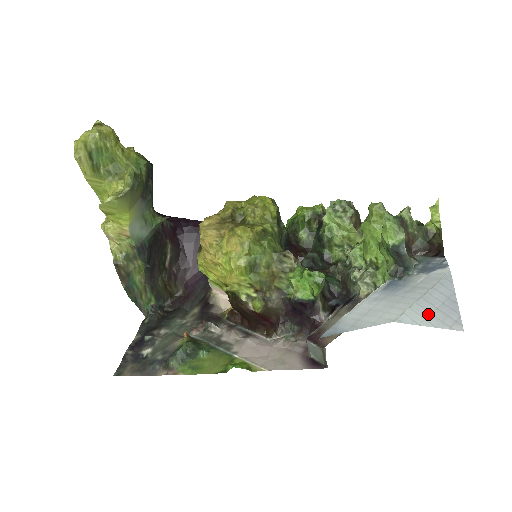
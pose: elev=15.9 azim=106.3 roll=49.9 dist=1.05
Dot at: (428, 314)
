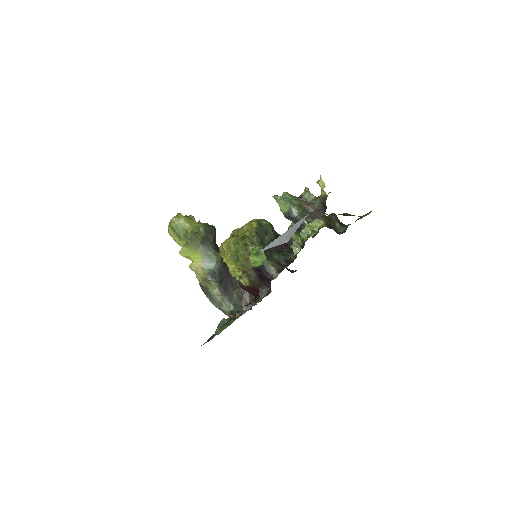
Dot at: (278, 241)
